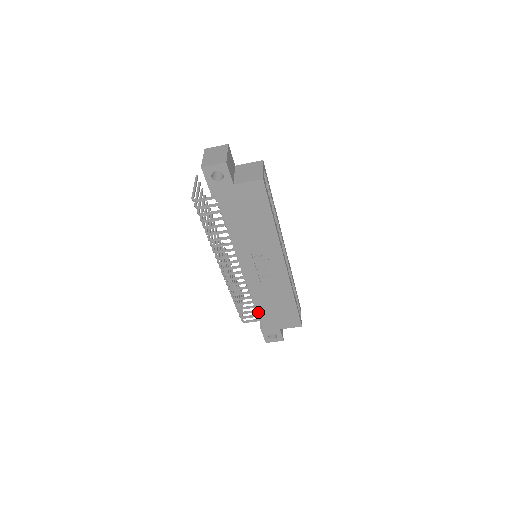
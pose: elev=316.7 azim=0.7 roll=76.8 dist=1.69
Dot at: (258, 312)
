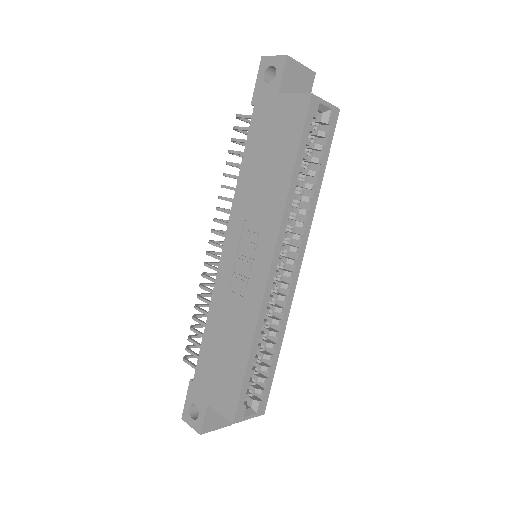
Dot at: (202, 344)
